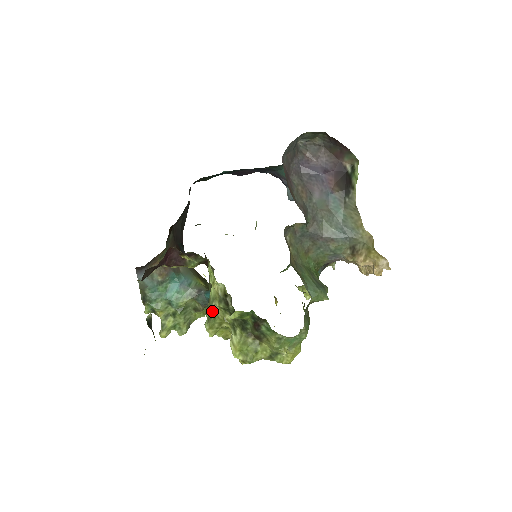
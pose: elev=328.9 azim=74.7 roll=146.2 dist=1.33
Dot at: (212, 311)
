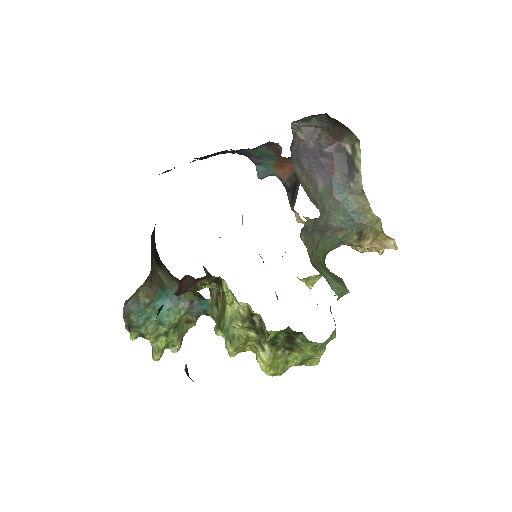
Dot at: (232, 331)
